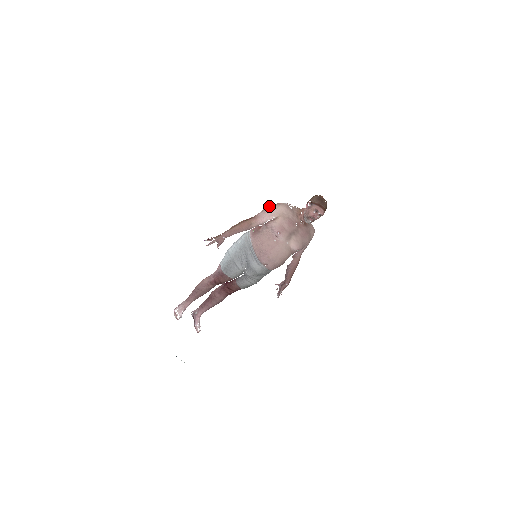
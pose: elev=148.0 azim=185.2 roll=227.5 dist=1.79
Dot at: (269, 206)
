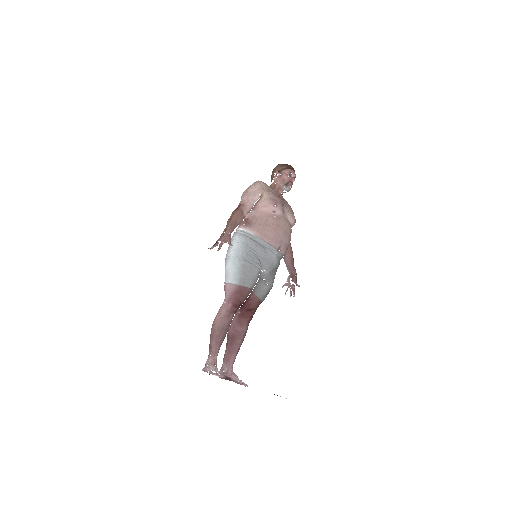
Dot at: (245, 190)
